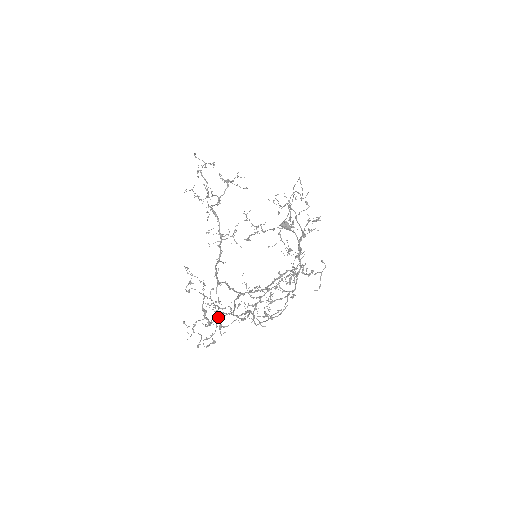
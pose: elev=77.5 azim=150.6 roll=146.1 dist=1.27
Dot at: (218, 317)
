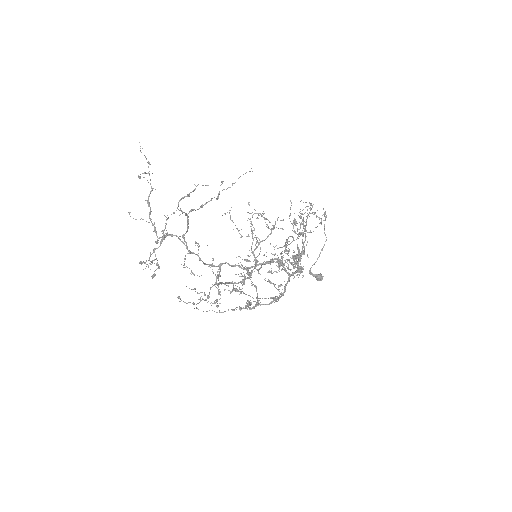
Dot at: occluded
